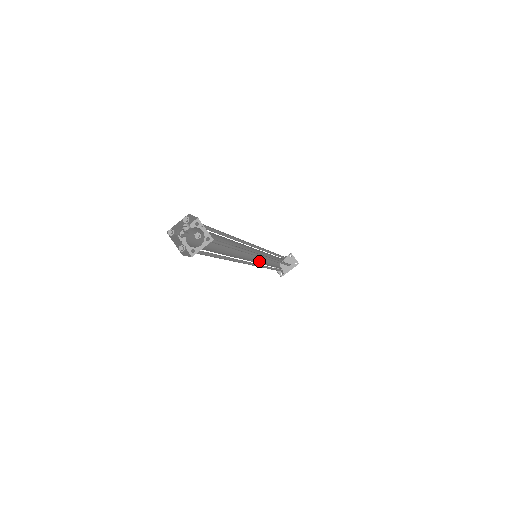
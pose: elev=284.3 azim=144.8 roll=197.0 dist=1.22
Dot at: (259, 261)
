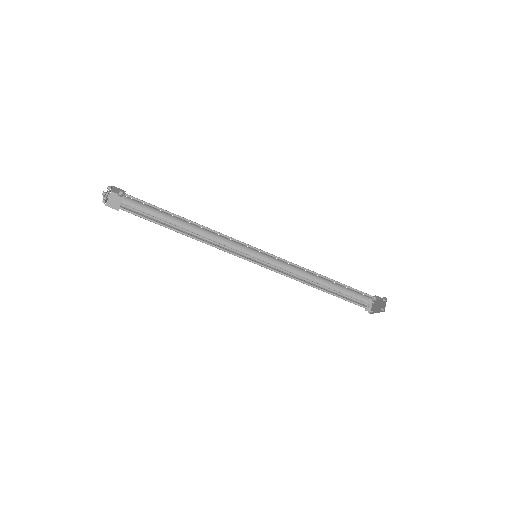
Dot at: (283, 268)
